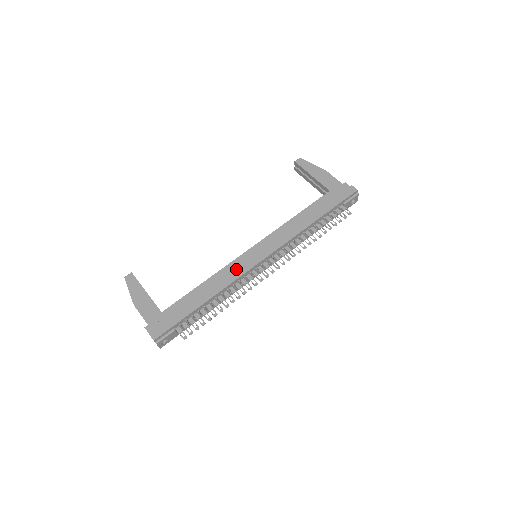
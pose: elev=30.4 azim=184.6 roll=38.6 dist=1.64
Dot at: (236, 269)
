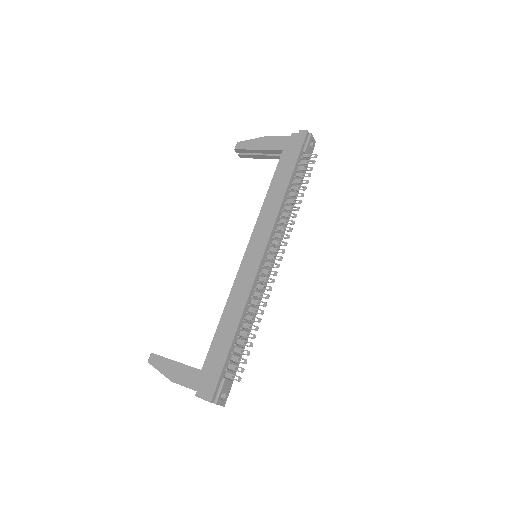
Dot at: (244, 280)
